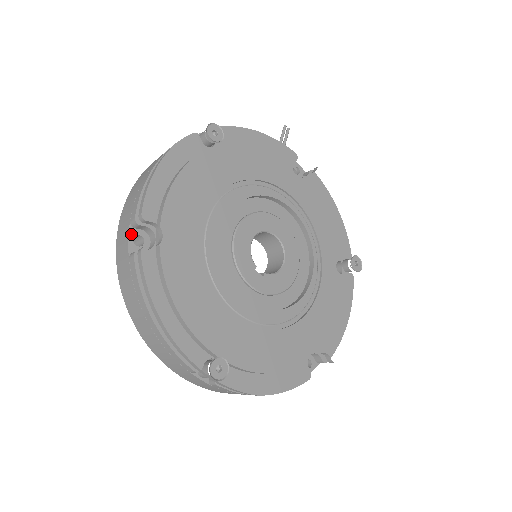
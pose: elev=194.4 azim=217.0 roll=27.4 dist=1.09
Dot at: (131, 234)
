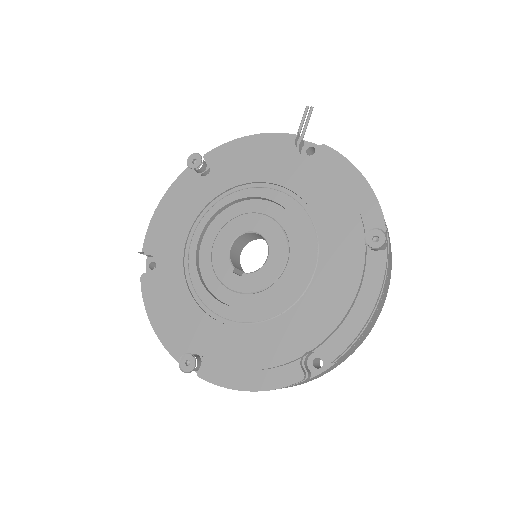
Dot at: (148, 262)
